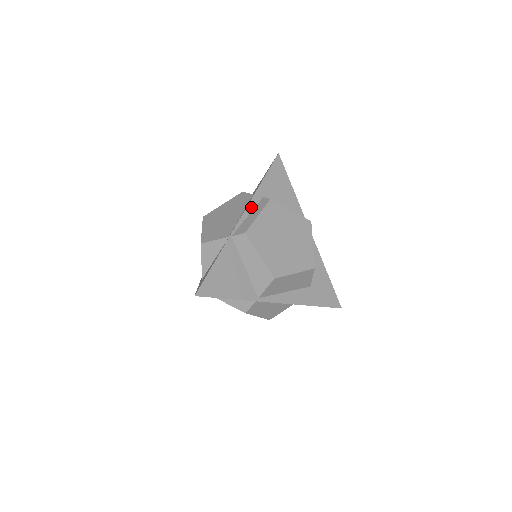
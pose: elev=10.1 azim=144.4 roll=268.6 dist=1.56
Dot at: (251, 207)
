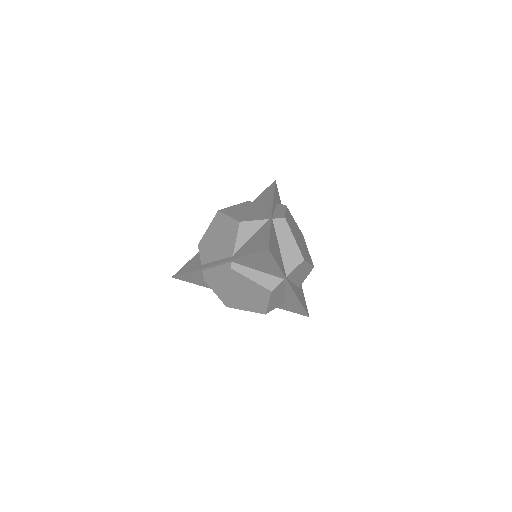
Dot at: (274, 206)
